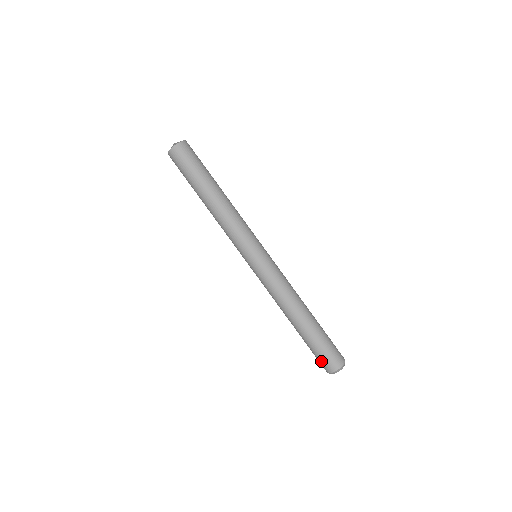
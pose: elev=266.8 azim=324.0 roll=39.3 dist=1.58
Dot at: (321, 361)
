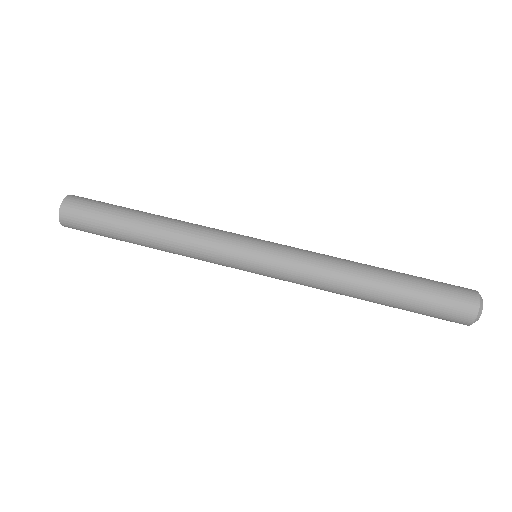
Dot at: (453, 299)
